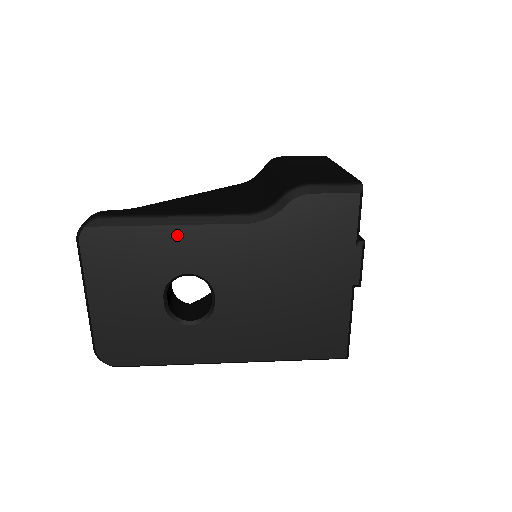
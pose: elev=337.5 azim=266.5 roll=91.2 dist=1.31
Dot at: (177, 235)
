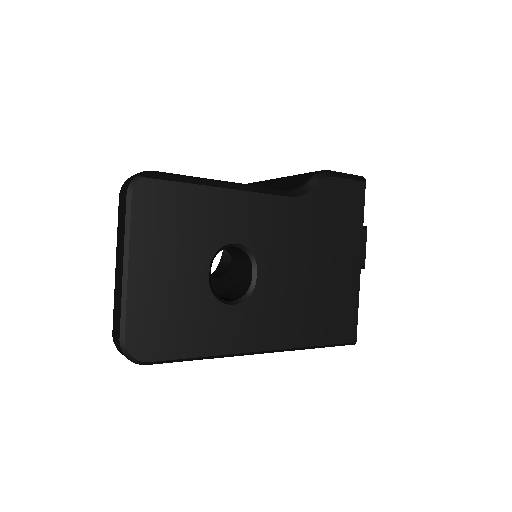
Dot at: (230, 200)
